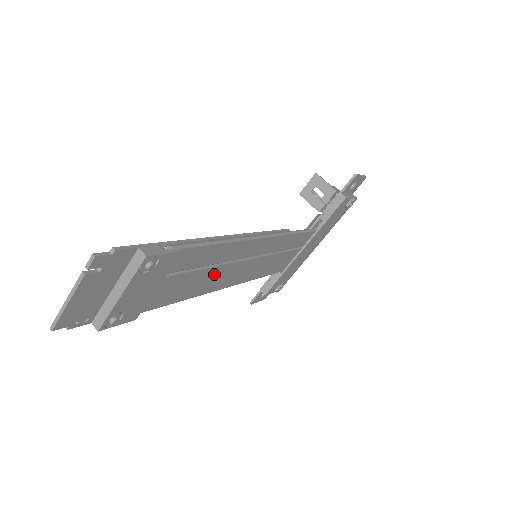
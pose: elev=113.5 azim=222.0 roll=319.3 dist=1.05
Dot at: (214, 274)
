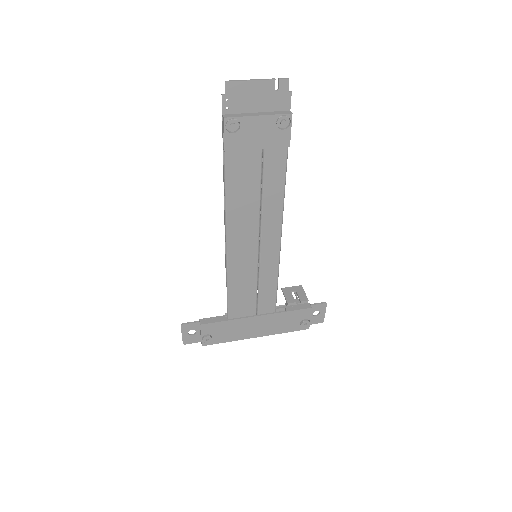
Dot at: (250, 212)
